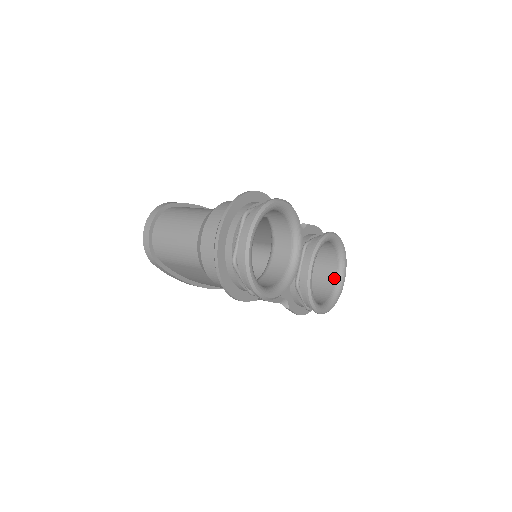
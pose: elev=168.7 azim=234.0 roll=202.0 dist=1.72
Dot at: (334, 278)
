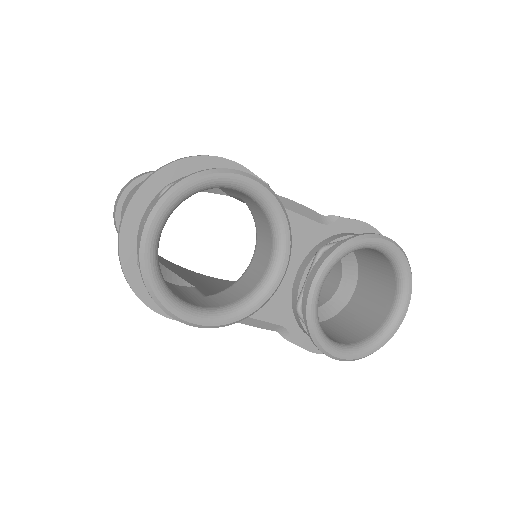
Dot at: (388, 307)
